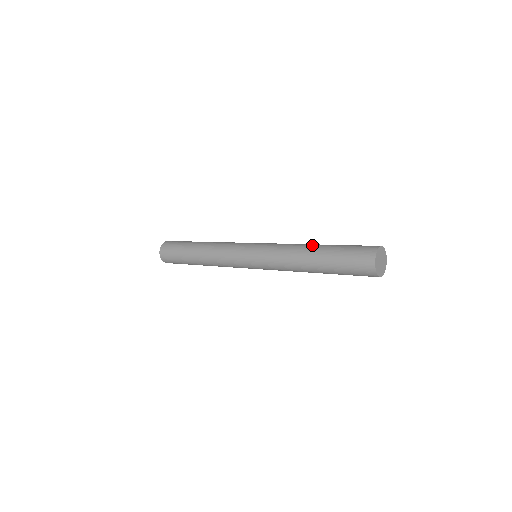
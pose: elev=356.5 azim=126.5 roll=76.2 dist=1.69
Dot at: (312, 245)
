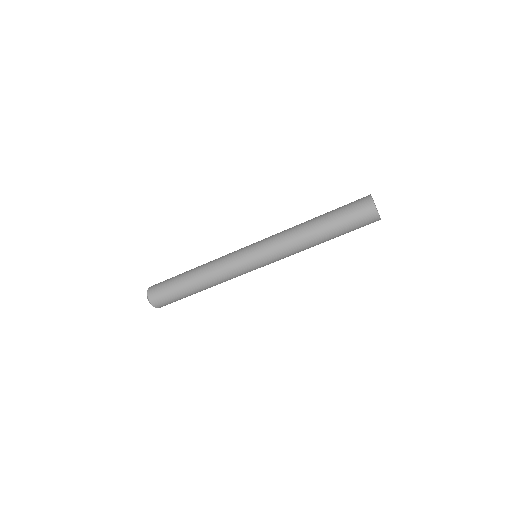
Dot at: occluded
